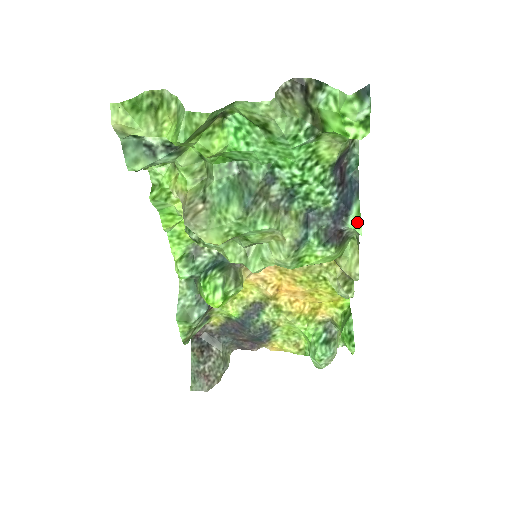
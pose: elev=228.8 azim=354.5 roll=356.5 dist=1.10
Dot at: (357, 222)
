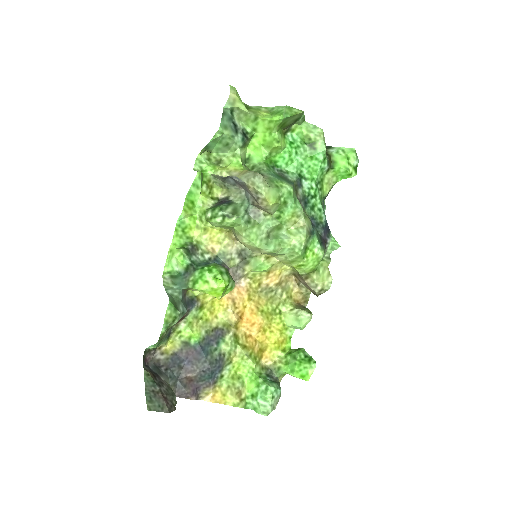
Dot at: occluded
